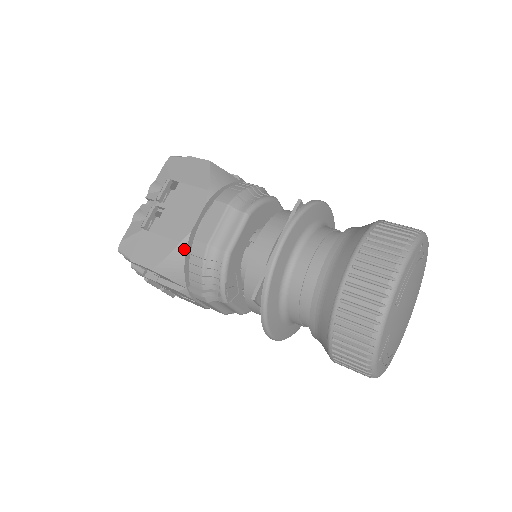
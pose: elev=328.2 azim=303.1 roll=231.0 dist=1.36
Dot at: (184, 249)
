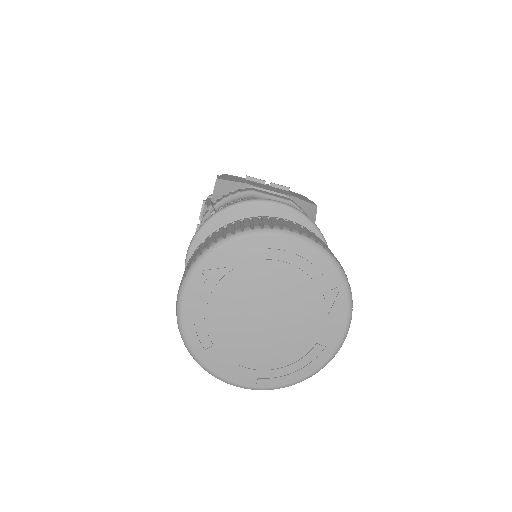
Dot at: (242, 187)
